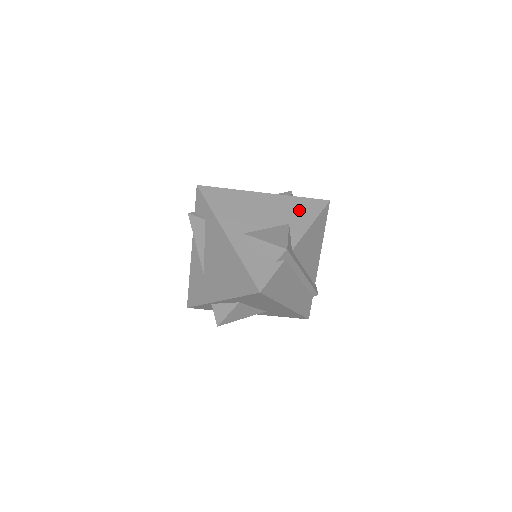
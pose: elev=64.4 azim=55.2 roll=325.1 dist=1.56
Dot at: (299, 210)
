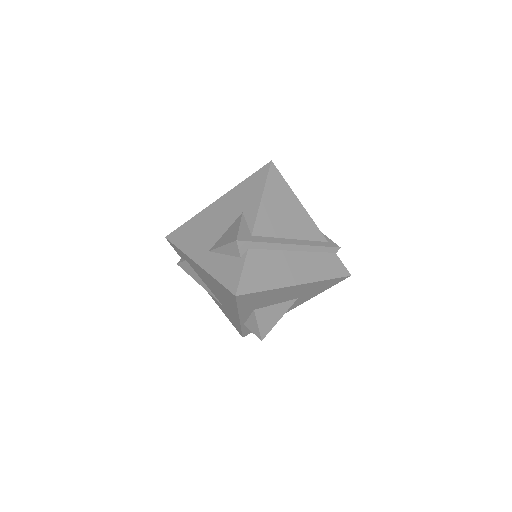
Dot at: (247, 193)
